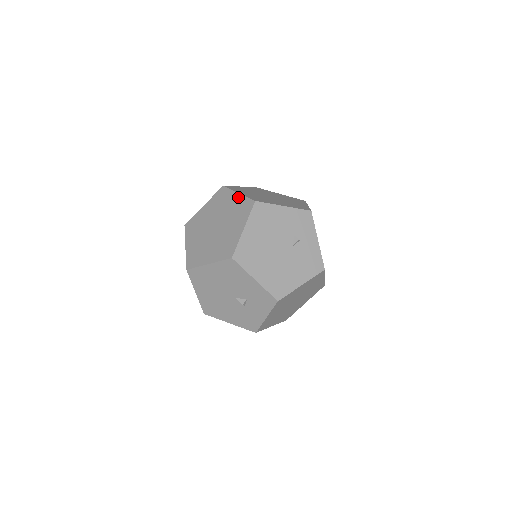
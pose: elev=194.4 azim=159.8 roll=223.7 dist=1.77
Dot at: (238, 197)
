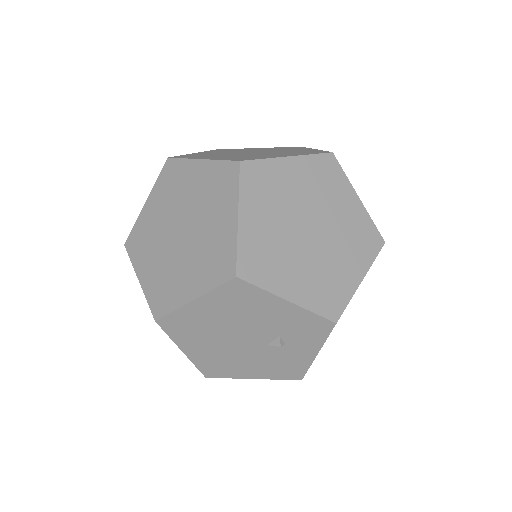
Dot at: (231, 226)
